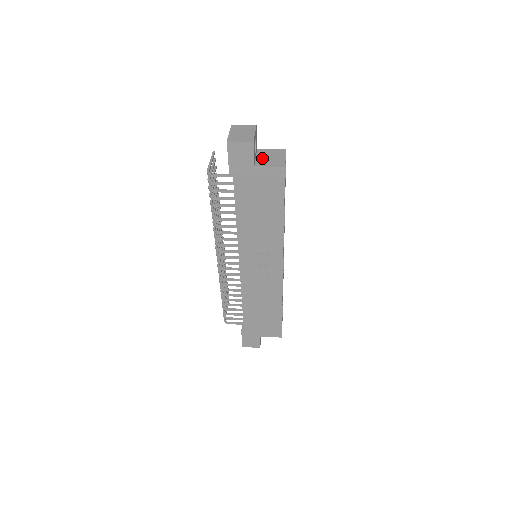
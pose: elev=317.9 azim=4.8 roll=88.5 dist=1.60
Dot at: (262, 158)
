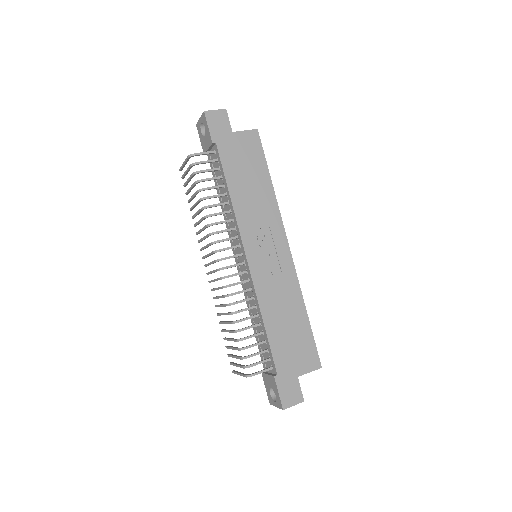
Dot at: occluded
